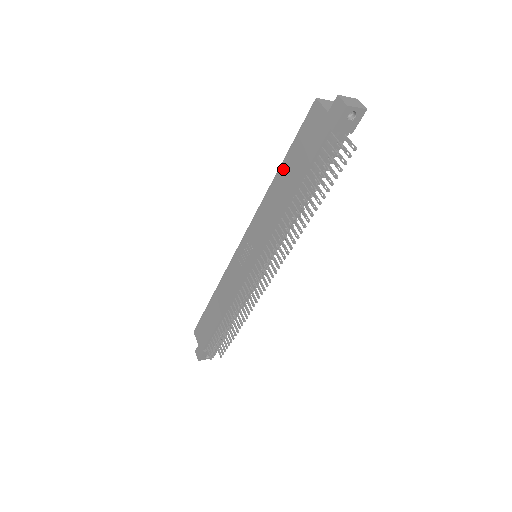
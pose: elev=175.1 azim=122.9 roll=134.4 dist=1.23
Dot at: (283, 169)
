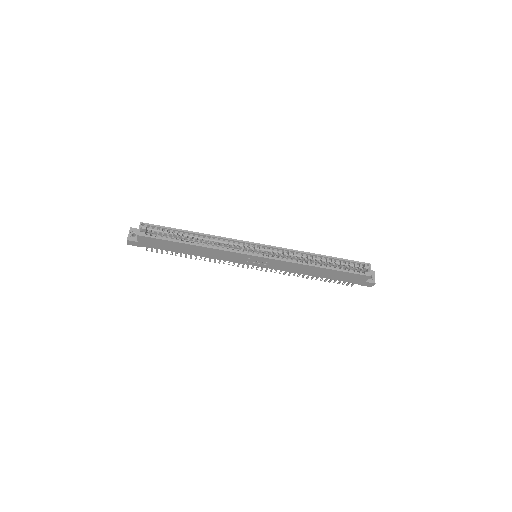
Dot at: (326, 270)
